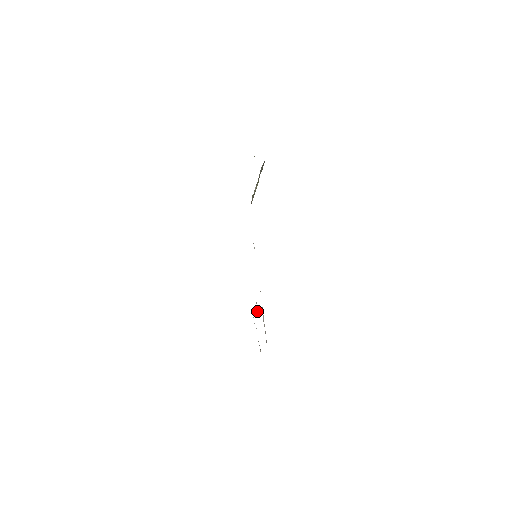
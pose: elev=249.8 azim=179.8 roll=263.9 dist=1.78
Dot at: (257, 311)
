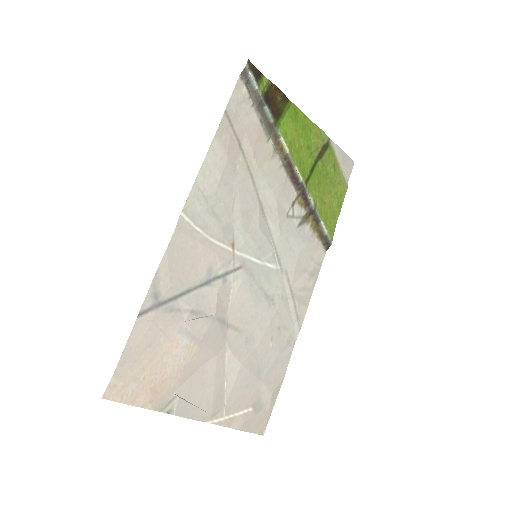
Dot at: (231, 358)
